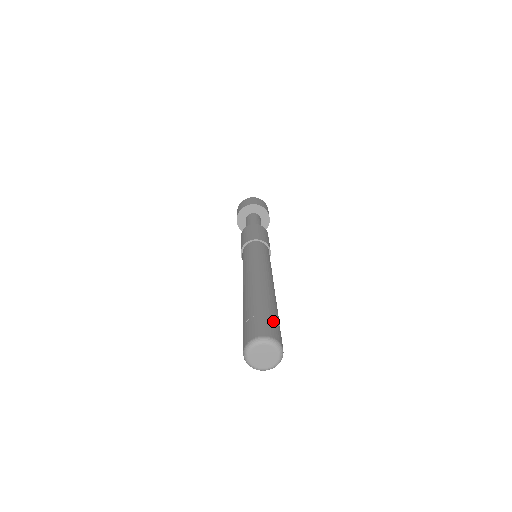
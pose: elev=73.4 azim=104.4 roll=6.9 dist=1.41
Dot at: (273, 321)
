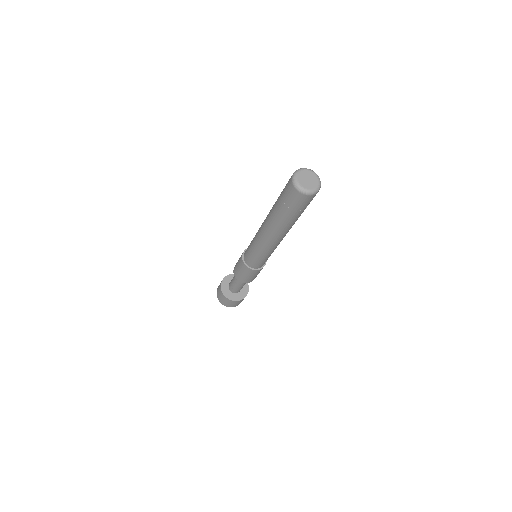
Dot at: occluded
